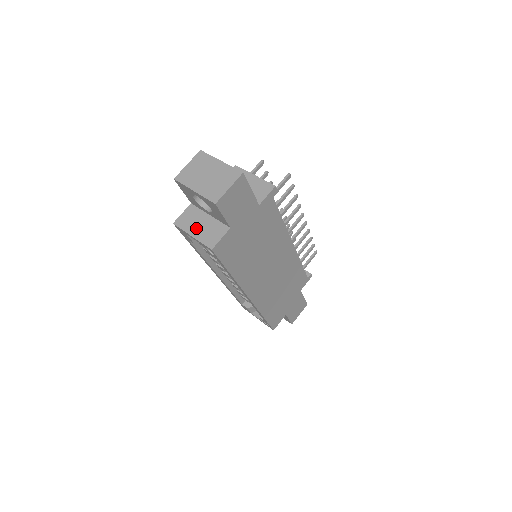
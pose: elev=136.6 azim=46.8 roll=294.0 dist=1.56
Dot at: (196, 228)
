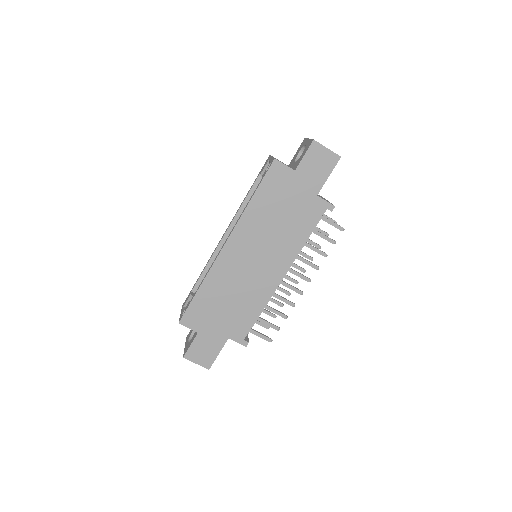
Dot at: occluded
